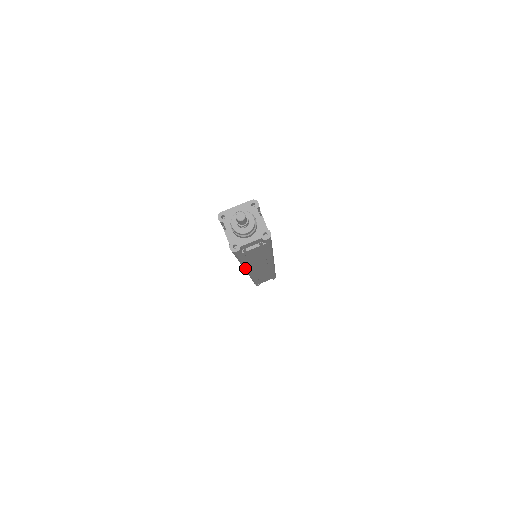
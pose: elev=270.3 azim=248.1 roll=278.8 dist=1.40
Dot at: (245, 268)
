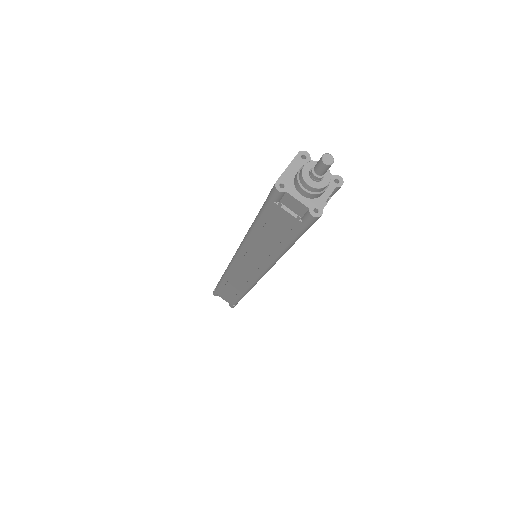
Dot at: (274, 263)
